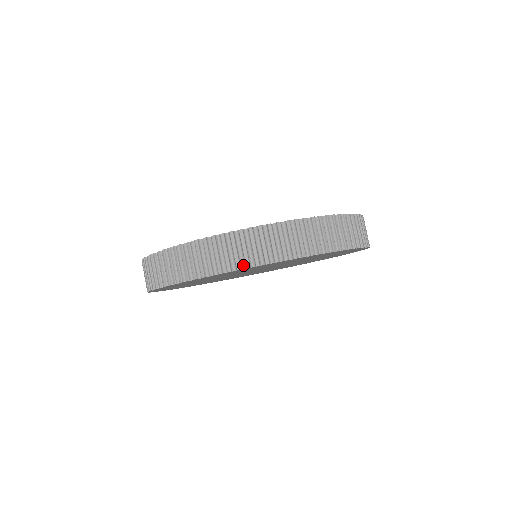
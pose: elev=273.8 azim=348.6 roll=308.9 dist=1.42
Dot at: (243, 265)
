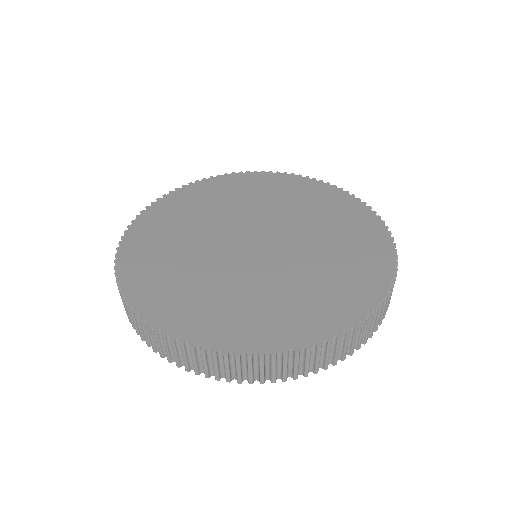
Dot at: occluded
